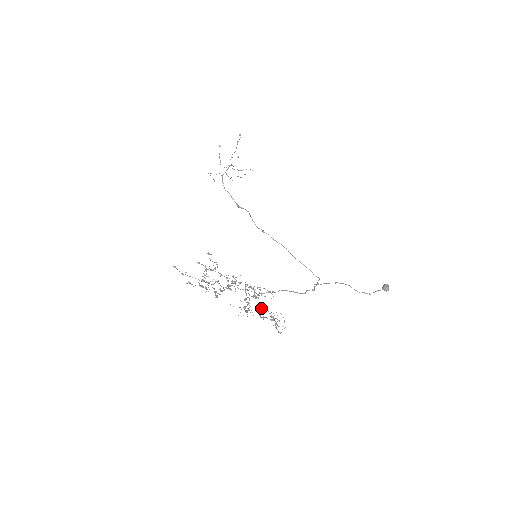
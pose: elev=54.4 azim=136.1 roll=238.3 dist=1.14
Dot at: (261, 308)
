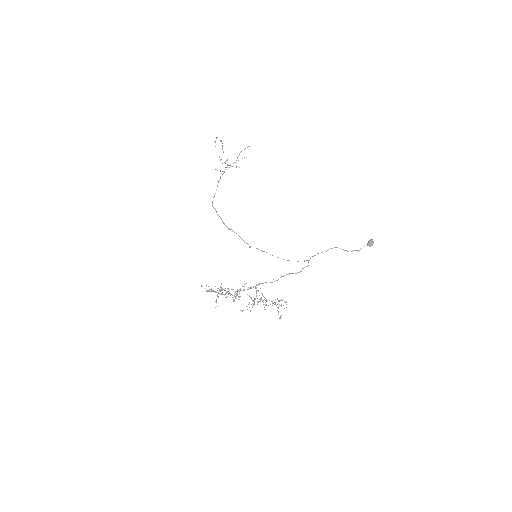
Dot at: occluded
